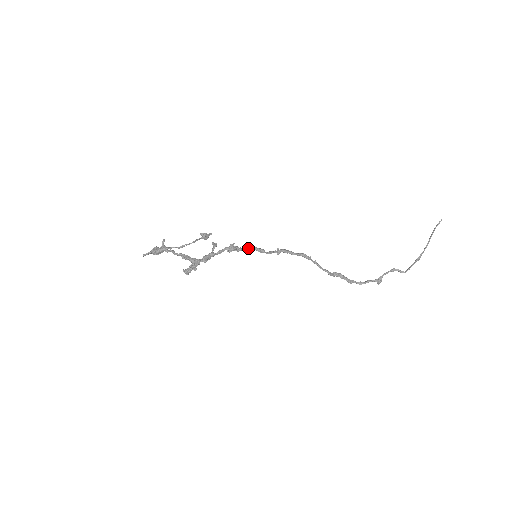
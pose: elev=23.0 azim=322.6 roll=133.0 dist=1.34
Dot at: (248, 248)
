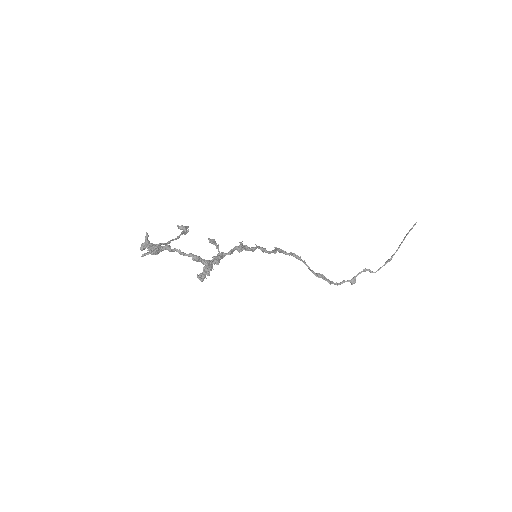
Dot at: (255, 247)
